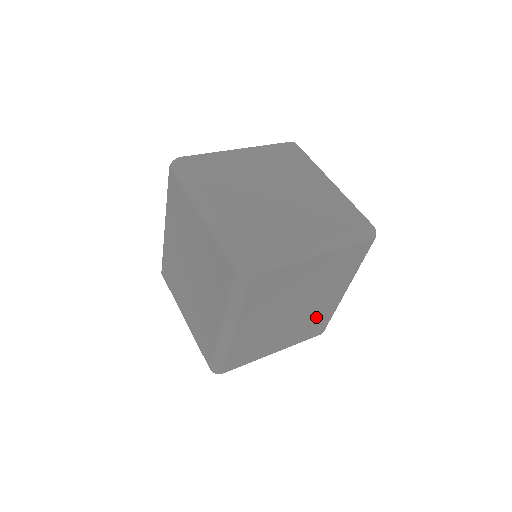
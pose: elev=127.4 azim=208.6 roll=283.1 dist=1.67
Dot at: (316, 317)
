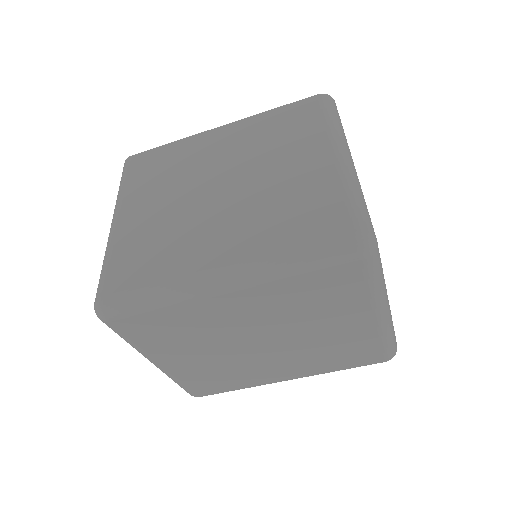
Dot at: (239, 374)
